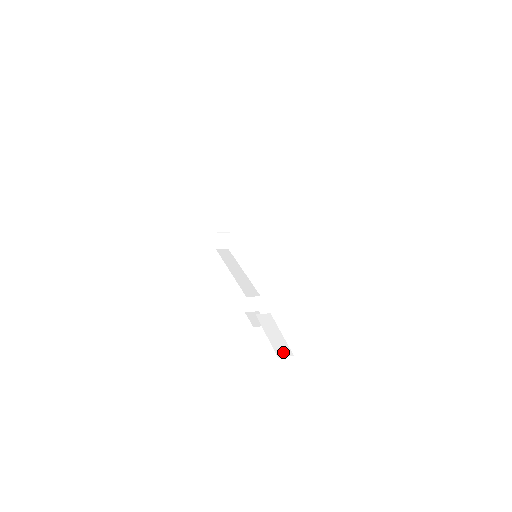
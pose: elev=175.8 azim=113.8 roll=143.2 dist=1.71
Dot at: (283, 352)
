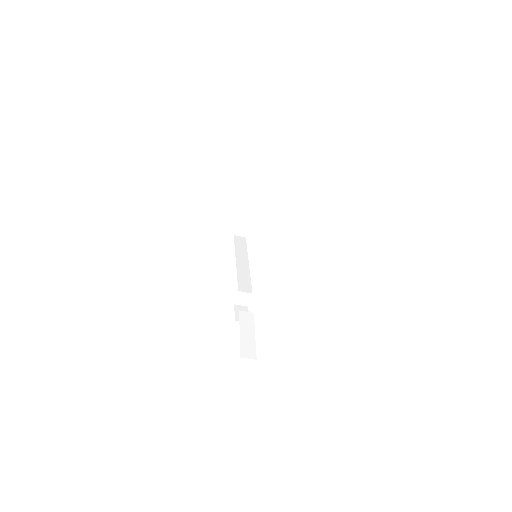
Dot at: (248, 353)
